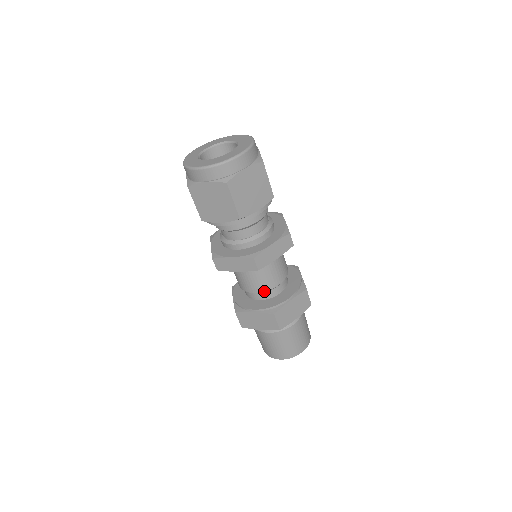
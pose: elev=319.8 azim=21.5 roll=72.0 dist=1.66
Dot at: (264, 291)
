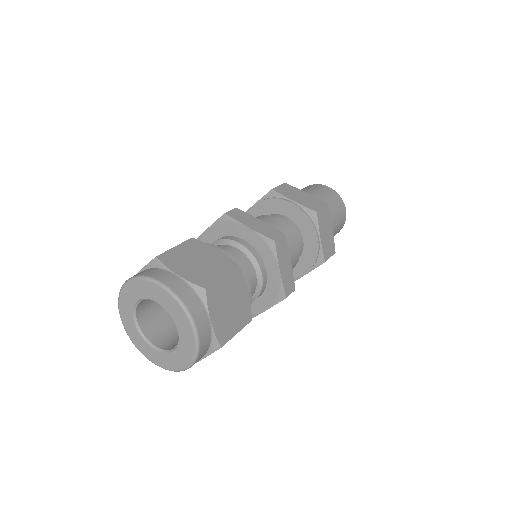
Dot at: (297, 262)
